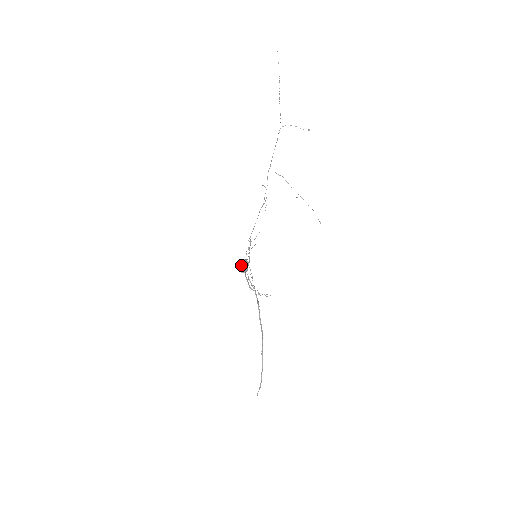
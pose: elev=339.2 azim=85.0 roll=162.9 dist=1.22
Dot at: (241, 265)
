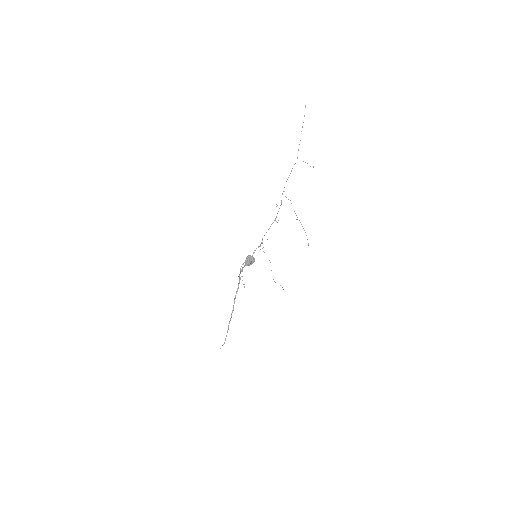
Dot at: (246, 259)
